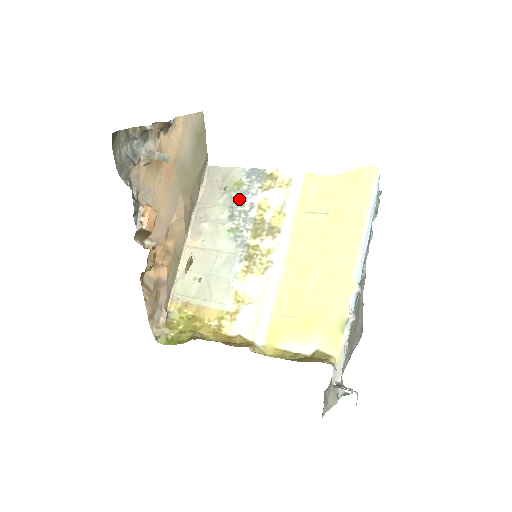
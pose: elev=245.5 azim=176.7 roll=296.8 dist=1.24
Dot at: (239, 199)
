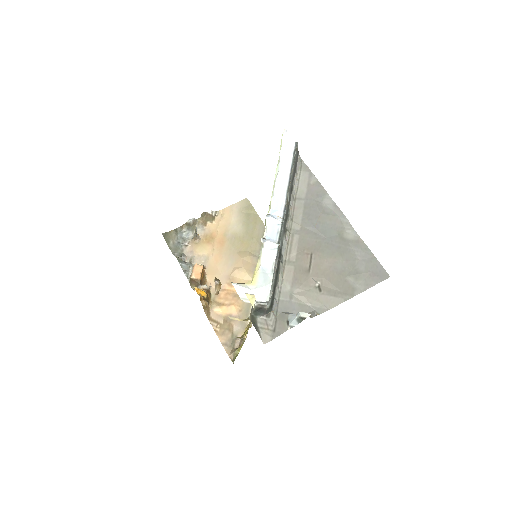
Dot at: occluded
